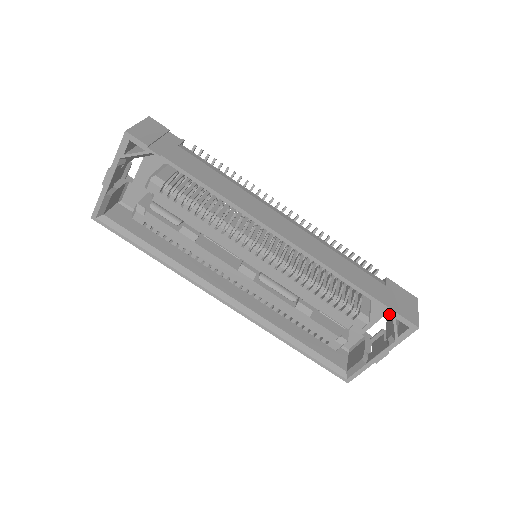
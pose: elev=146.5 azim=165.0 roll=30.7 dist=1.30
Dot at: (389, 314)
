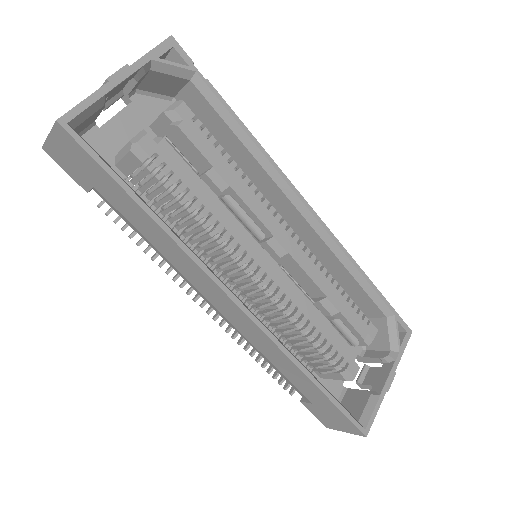
Dot at: (388, 320)
